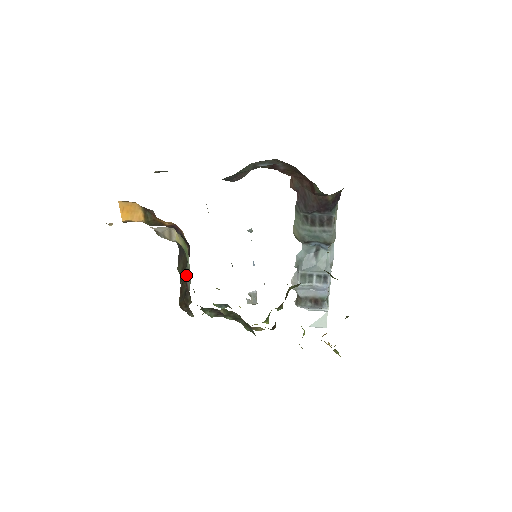
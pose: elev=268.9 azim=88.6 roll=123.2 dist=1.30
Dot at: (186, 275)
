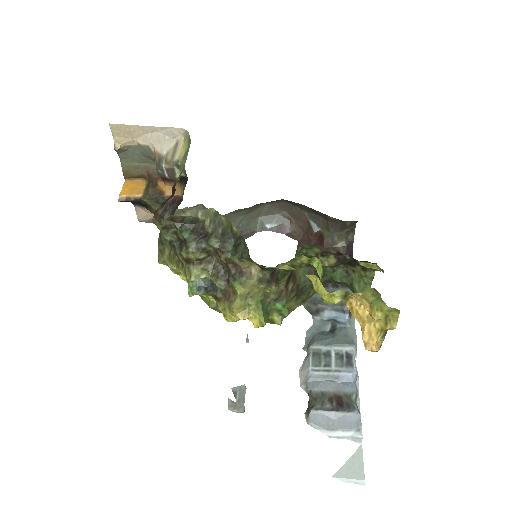
Dot at: occluded
